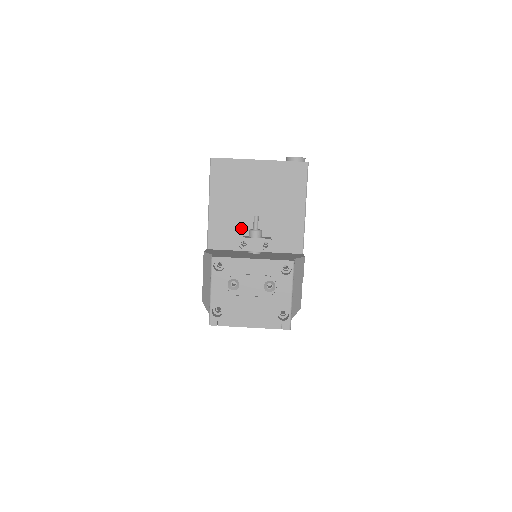
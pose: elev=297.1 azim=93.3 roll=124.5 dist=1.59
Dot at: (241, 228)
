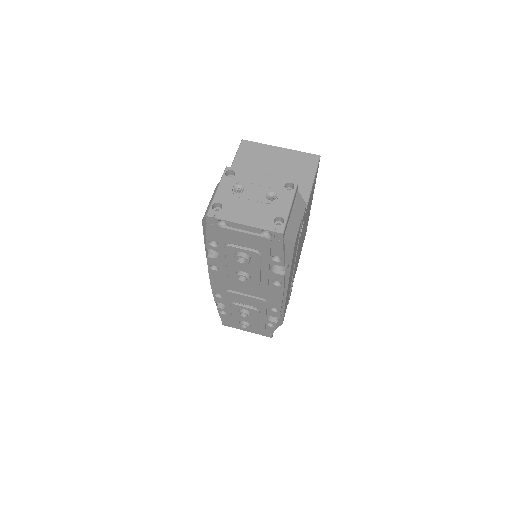
Dot at: occluded
